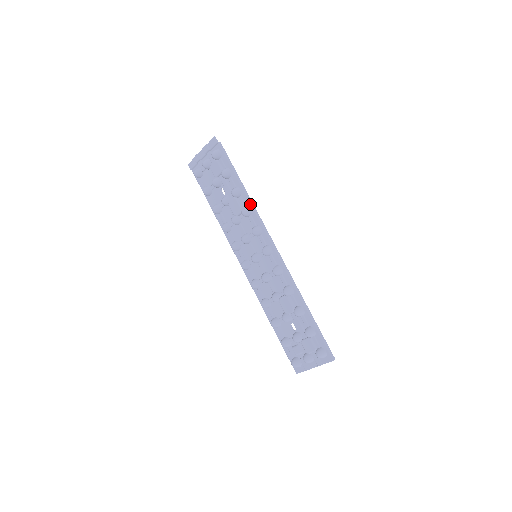
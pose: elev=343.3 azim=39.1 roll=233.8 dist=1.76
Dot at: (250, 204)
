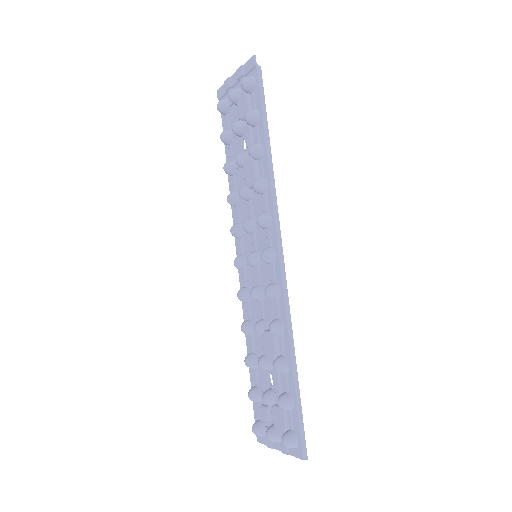
Dot at: (269, 176)
